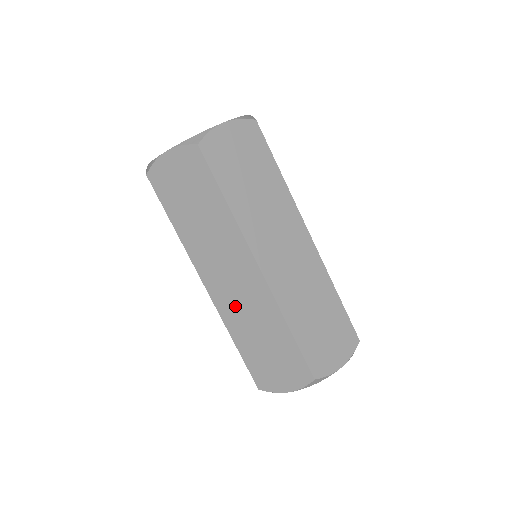
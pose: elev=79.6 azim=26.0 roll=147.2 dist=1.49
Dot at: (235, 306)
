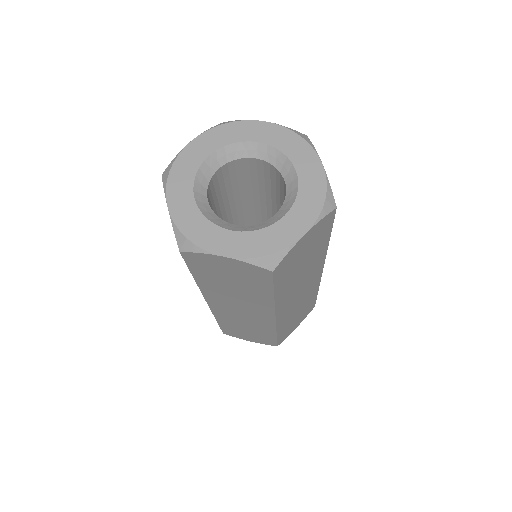
Dot at: occluded
